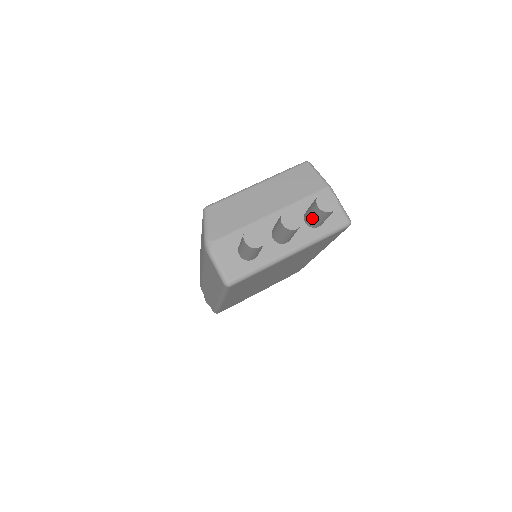
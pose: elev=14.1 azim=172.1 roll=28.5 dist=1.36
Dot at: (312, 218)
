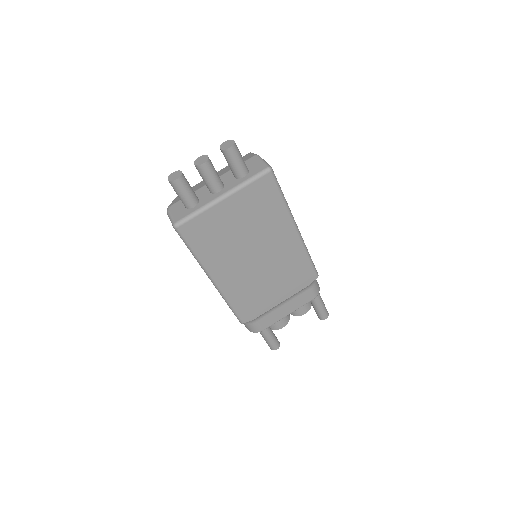
Dot at: (230, 166)
